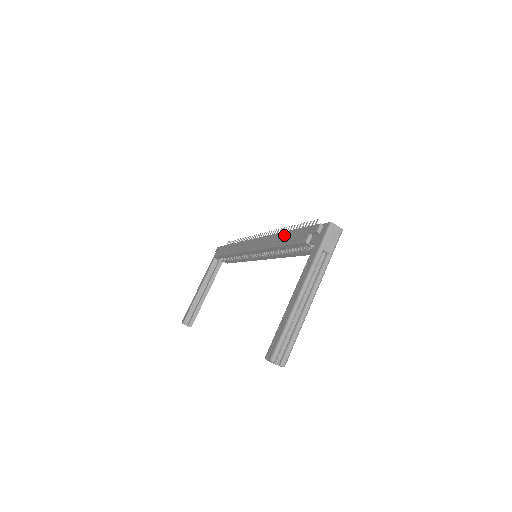
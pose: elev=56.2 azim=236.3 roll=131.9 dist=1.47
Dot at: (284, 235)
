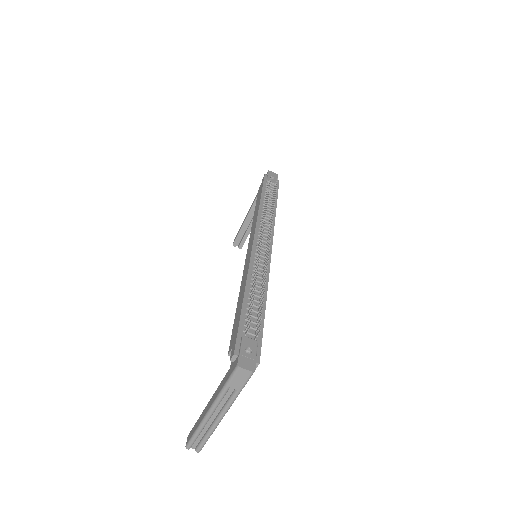
Dot at: (241, 298)
